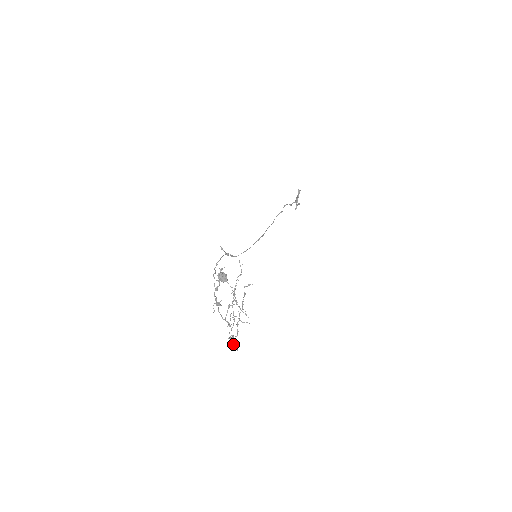
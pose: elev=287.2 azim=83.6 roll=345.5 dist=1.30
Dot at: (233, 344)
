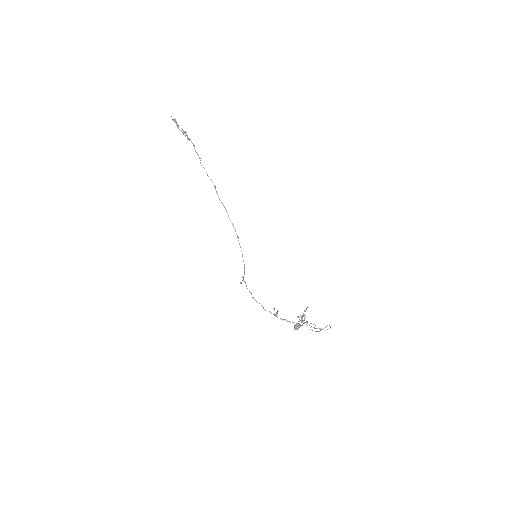
Dot at: occluded
